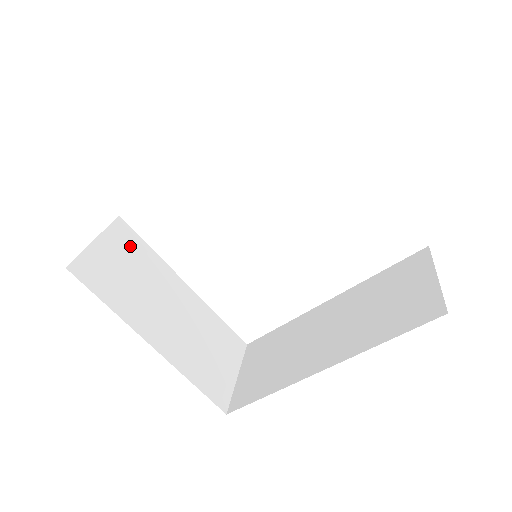
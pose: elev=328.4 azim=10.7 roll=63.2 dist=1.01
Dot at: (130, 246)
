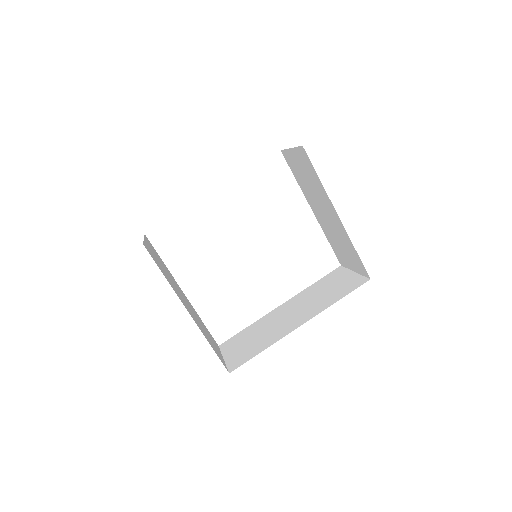
Dot at: (156, 253)
